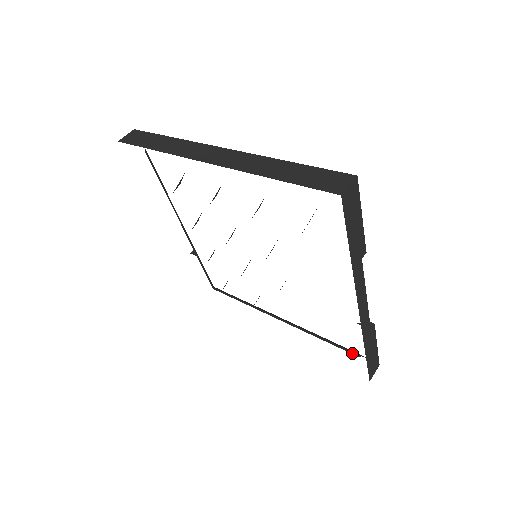
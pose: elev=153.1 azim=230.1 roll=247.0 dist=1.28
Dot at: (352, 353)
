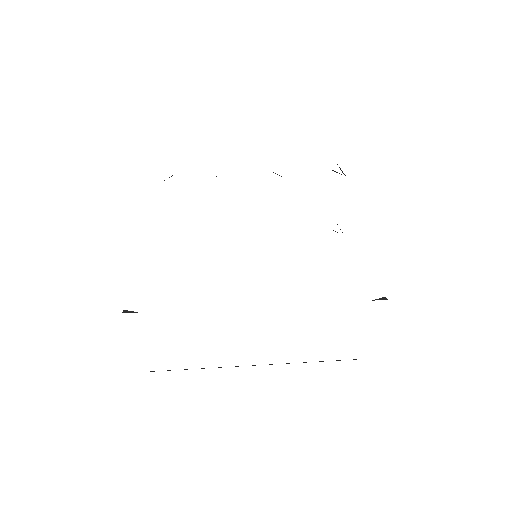
Dot at: occluded
